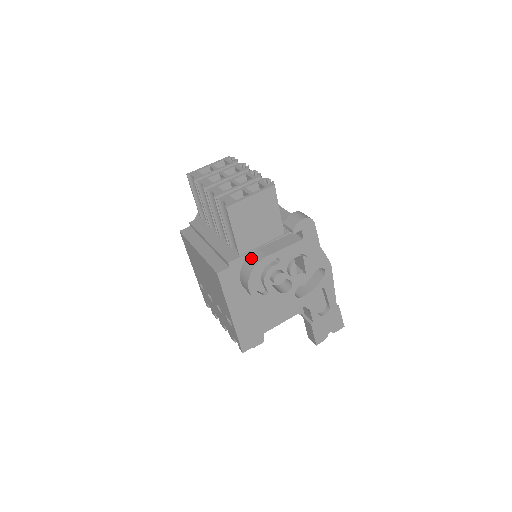
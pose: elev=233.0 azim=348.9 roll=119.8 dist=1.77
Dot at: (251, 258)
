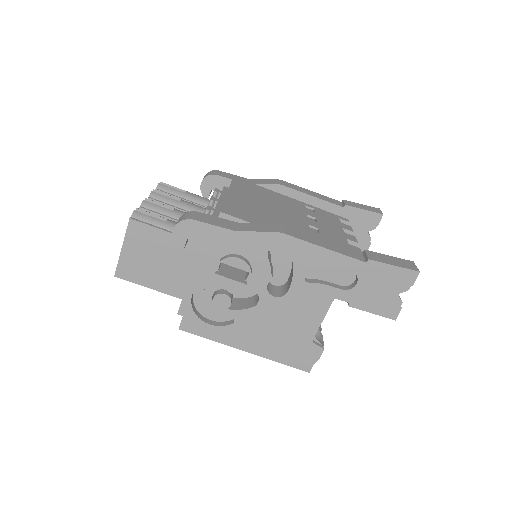
Dot at: occluded
